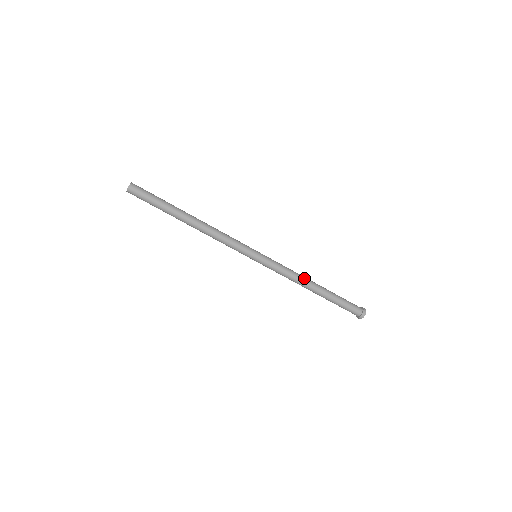
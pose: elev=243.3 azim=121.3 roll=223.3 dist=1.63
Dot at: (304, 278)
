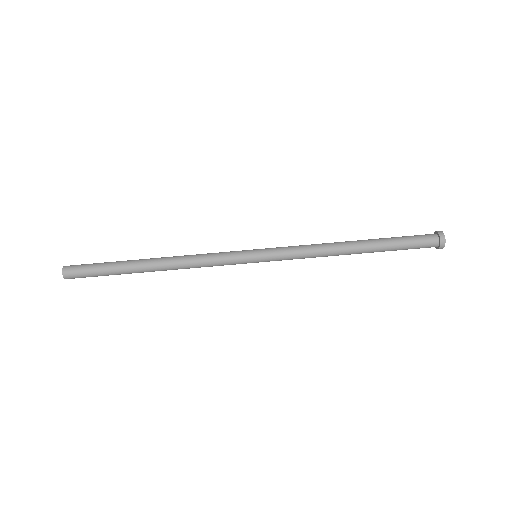
Dot at: (331, 243)
